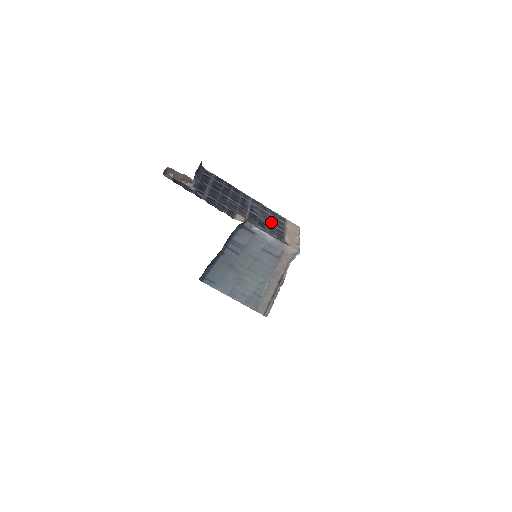
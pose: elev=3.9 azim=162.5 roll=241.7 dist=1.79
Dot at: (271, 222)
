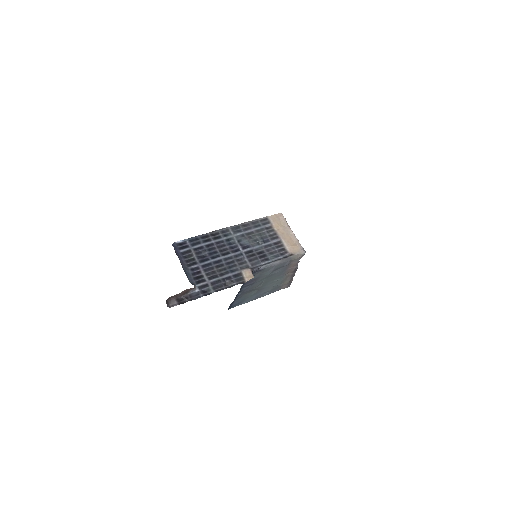
Dot at: (263, 240)
